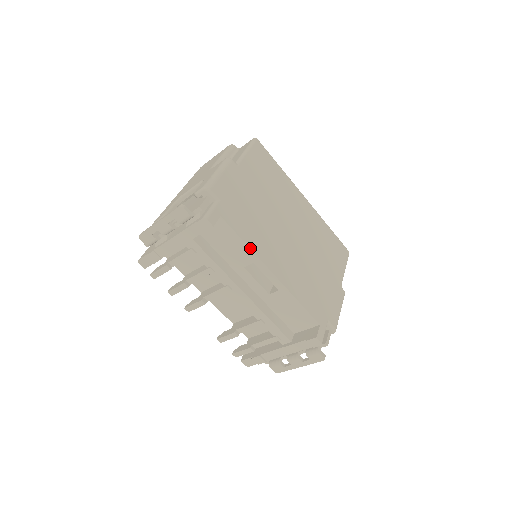
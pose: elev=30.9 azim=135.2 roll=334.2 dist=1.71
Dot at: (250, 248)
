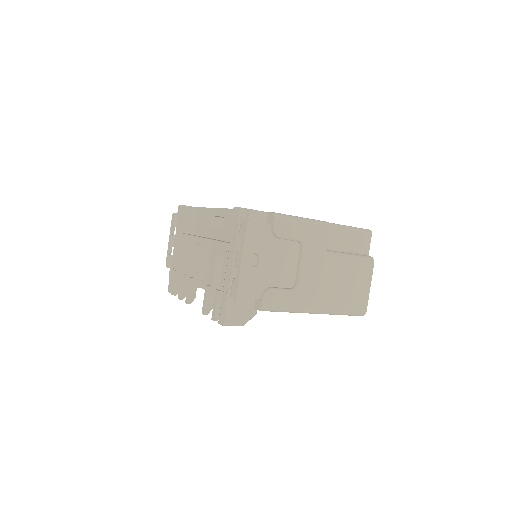
Dot at: (207, 208)
